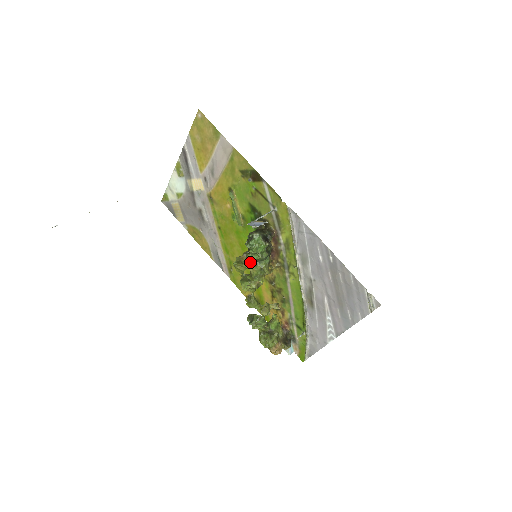
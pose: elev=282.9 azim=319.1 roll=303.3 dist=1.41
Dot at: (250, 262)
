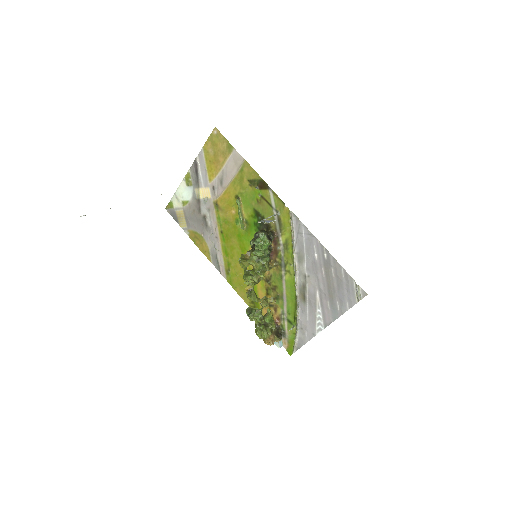
Dot at: (253, 259)
